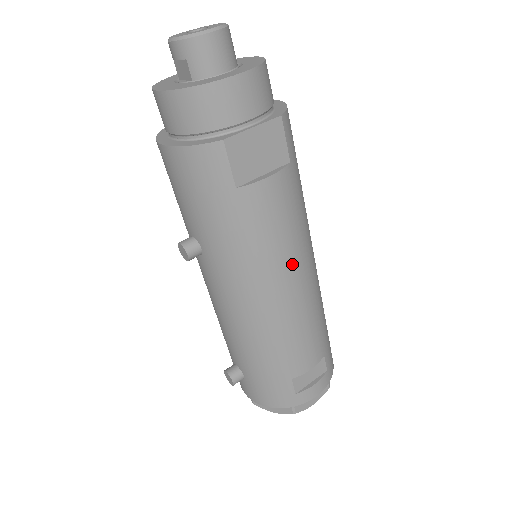
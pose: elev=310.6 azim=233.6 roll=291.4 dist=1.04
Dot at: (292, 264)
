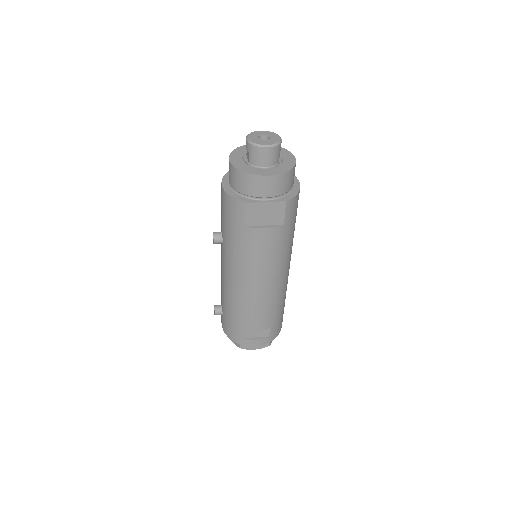
Dot at: (265, 274)
